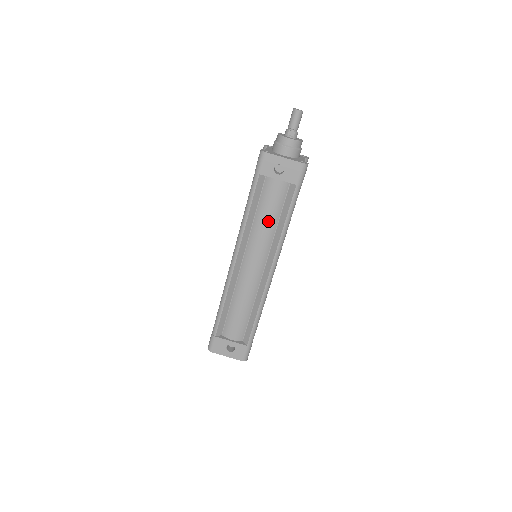
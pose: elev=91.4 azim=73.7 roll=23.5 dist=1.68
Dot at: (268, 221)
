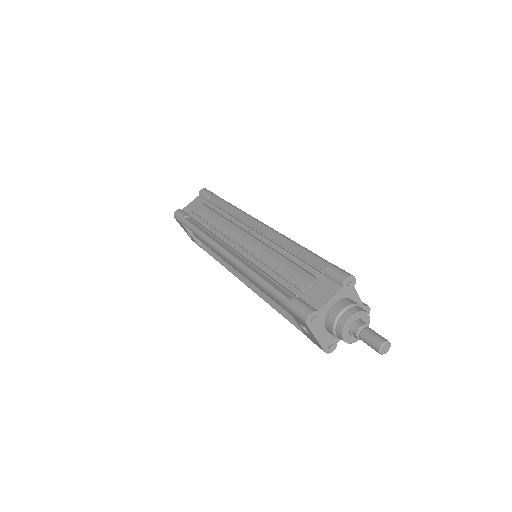
Dot at: (270, 297)
